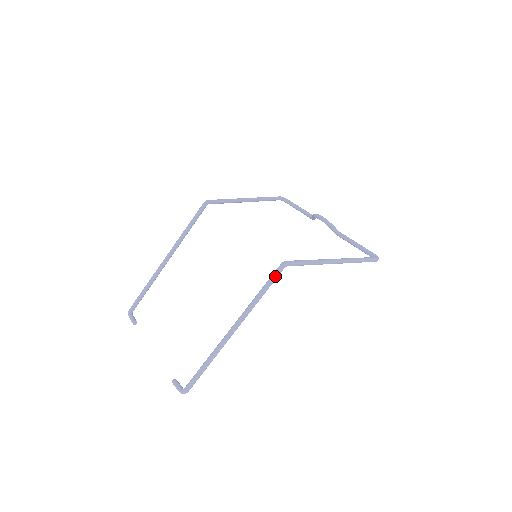
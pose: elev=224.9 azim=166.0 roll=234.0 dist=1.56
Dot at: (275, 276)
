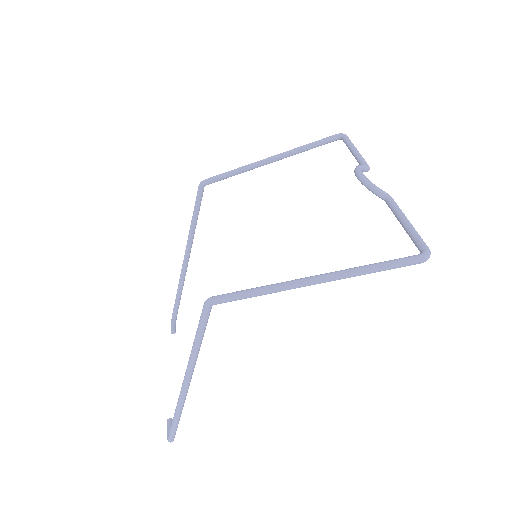
Dot at: (201, 320)
